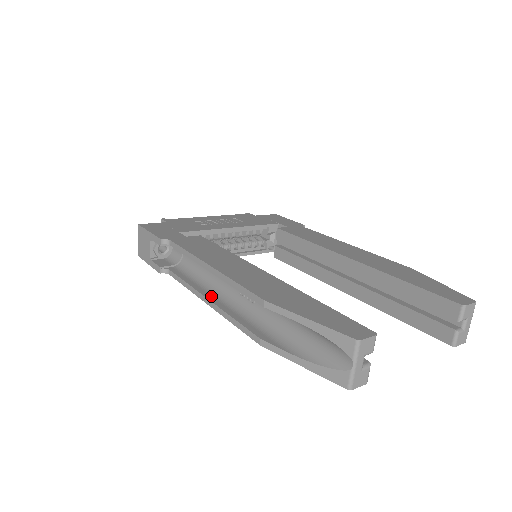
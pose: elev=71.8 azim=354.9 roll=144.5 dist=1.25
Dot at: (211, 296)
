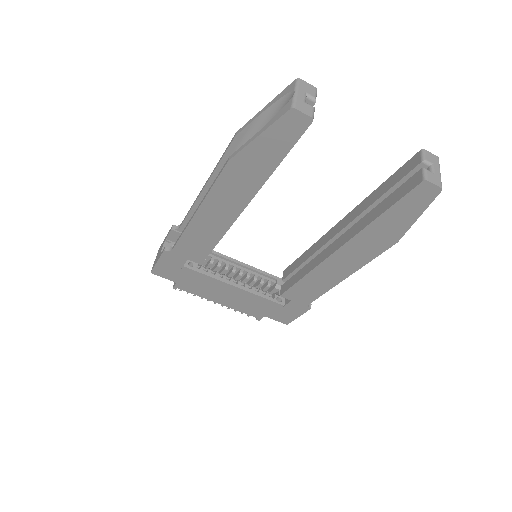
Dot at: occluded
